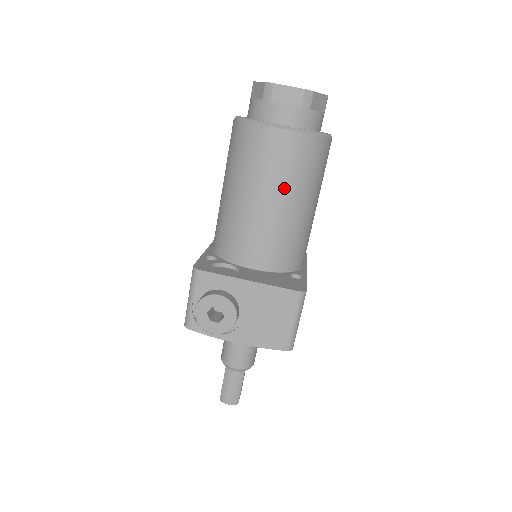
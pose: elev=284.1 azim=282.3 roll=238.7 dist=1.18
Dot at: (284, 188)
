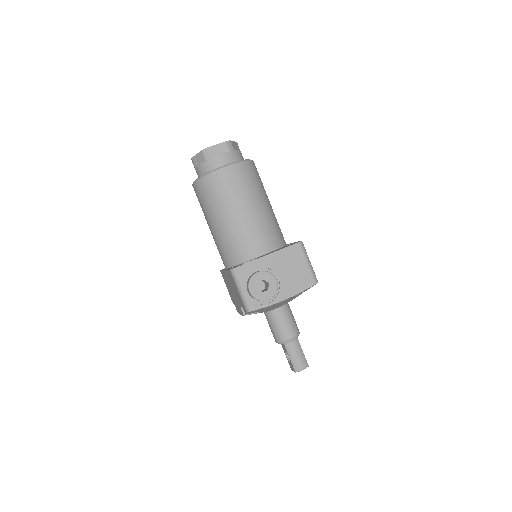
Dot at: (250, 197)
